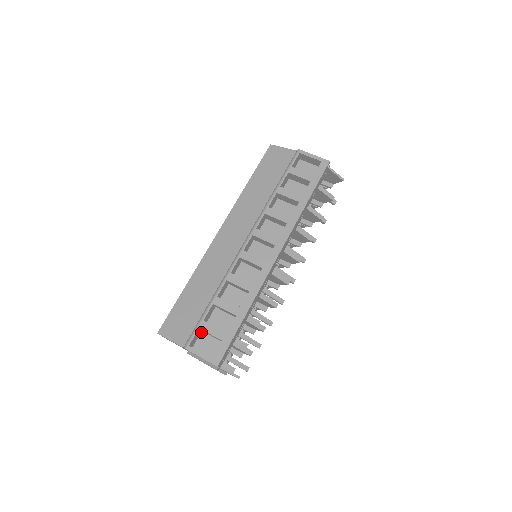
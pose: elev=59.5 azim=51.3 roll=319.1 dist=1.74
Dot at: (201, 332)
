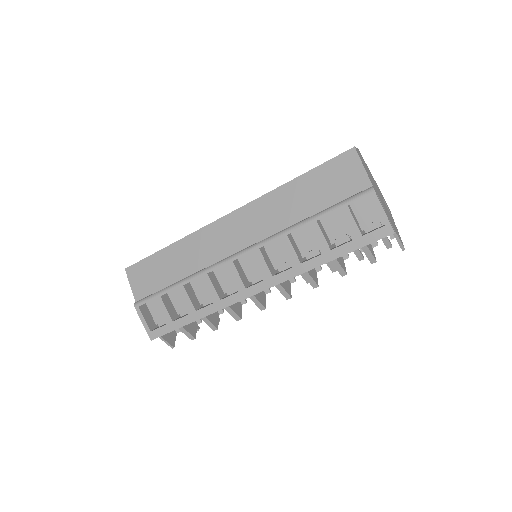
Dot at: occluded
